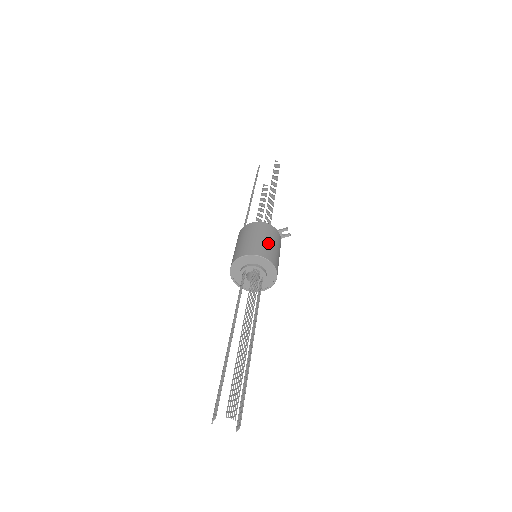
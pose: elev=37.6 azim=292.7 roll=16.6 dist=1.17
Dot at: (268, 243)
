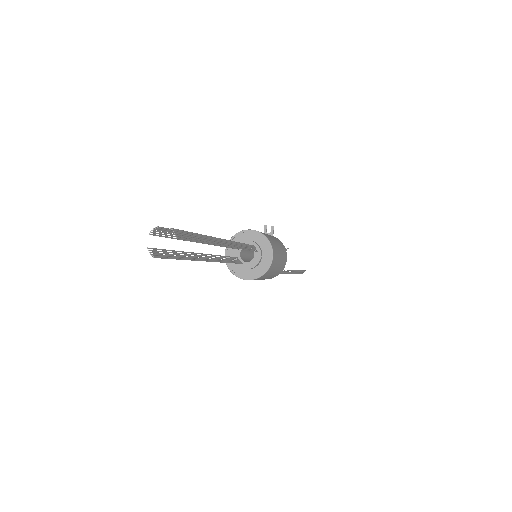
Dot at: occluded
